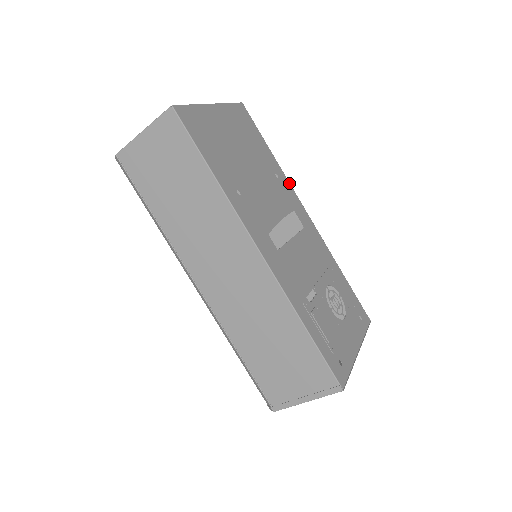
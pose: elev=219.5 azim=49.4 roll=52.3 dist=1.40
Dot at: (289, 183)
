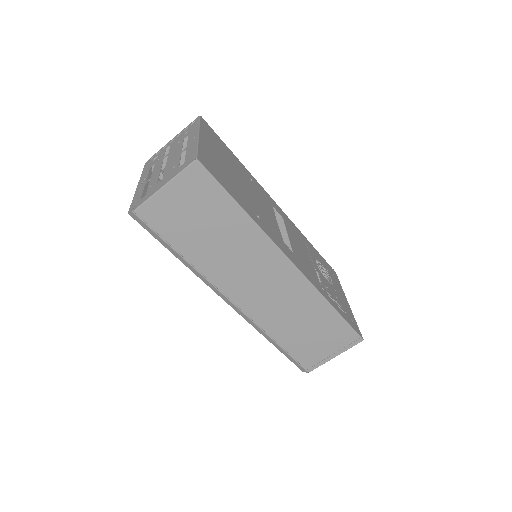
Dot at: (256, 181)
